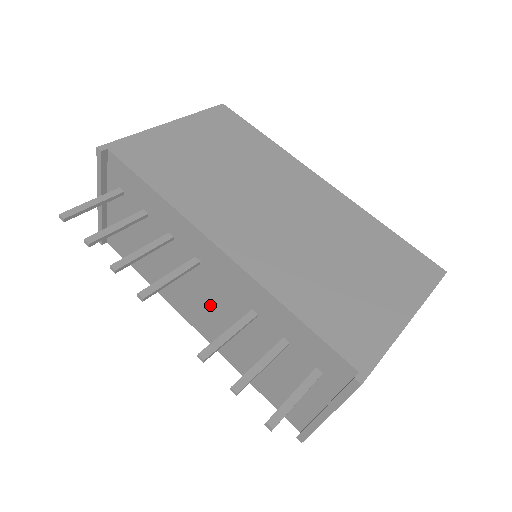
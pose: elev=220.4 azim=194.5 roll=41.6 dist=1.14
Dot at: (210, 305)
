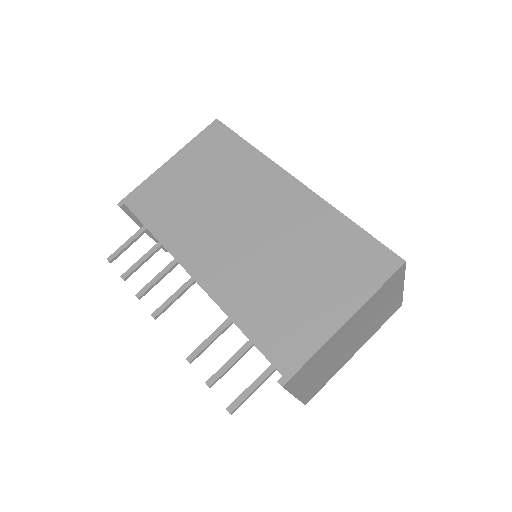
Dot at: occluded
